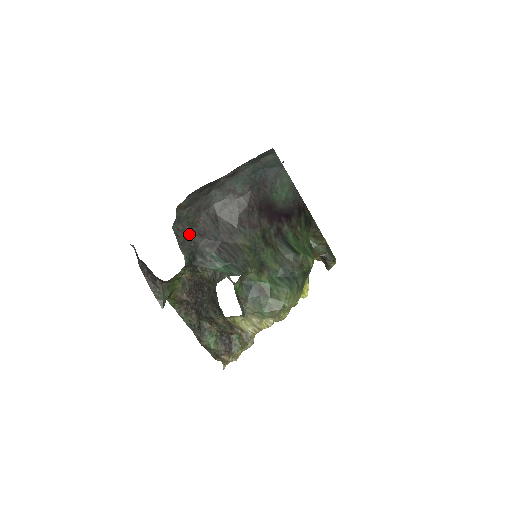
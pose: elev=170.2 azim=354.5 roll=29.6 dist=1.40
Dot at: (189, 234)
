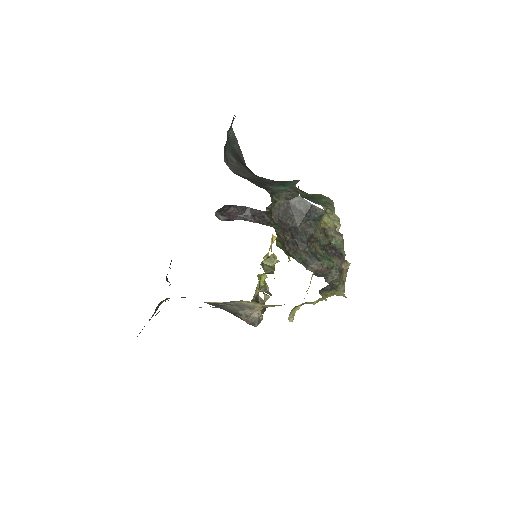
Dot at: occluded
